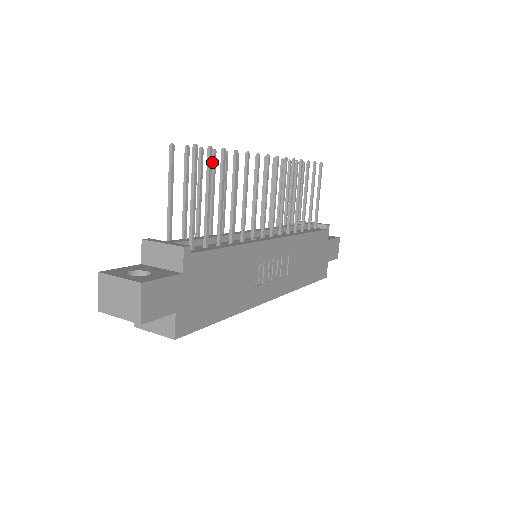
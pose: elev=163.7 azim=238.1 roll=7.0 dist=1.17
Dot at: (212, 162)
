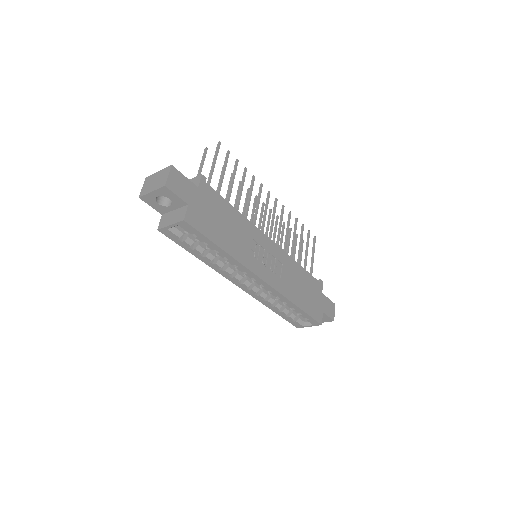
Dot at: (230, 179)
